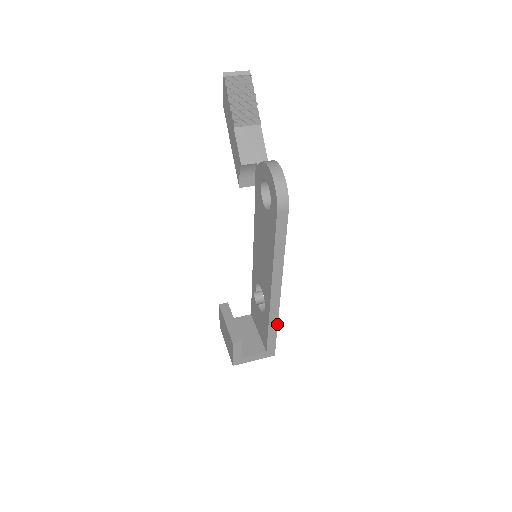
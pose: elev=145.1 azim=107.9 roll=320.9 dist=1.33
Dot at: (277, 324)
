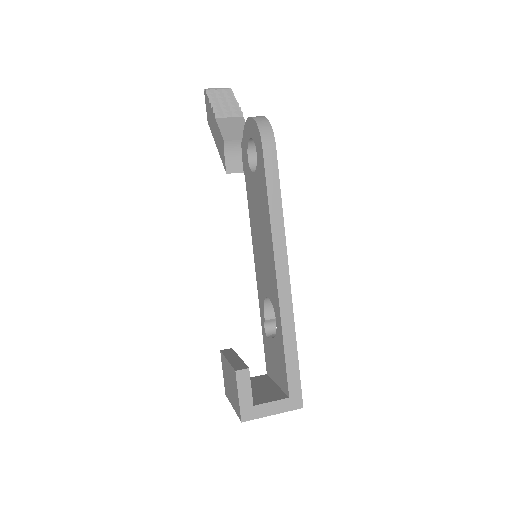
Dot at: (295, 340)
